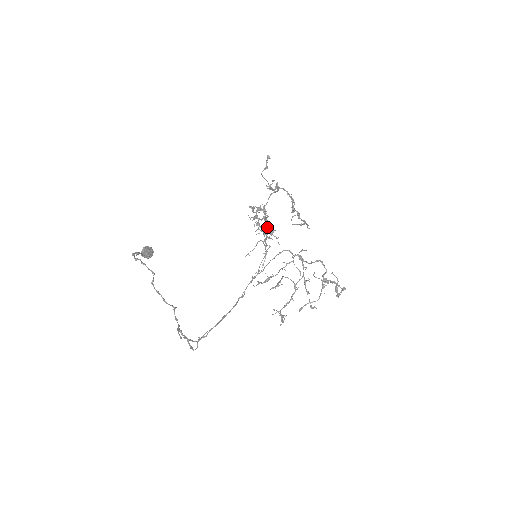
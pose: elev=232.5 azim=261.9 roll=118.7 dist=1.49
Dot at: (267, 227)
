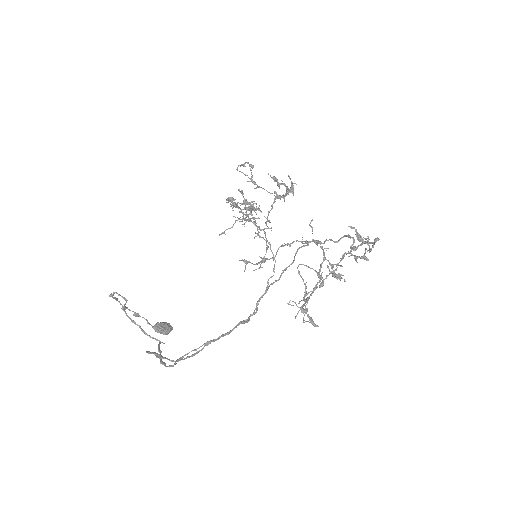
Dot at: (268, 228)
